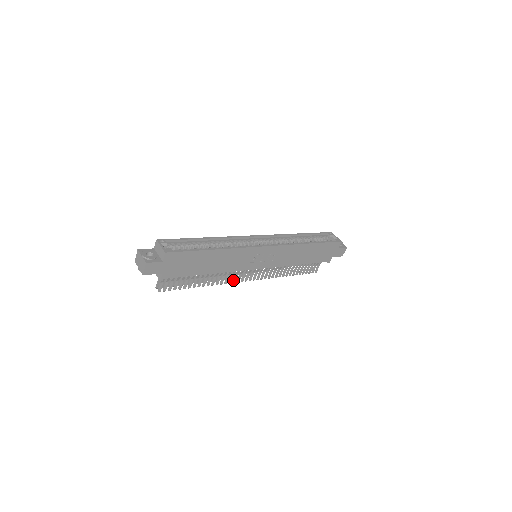
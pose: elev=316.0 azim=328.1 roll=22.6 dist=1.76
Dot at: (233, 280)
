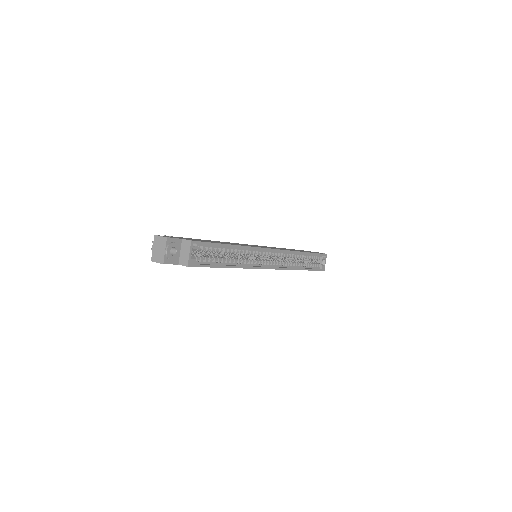
Dot at: occluded
